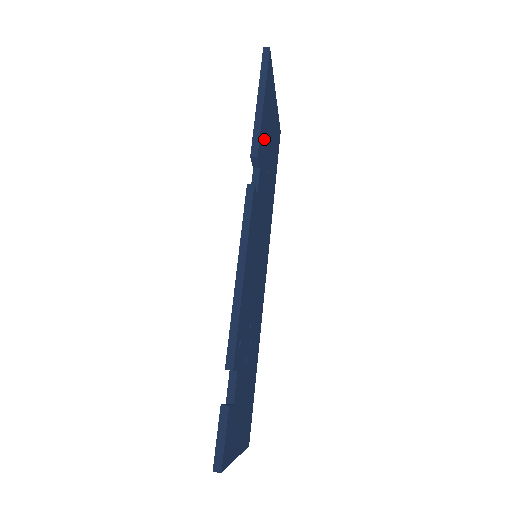
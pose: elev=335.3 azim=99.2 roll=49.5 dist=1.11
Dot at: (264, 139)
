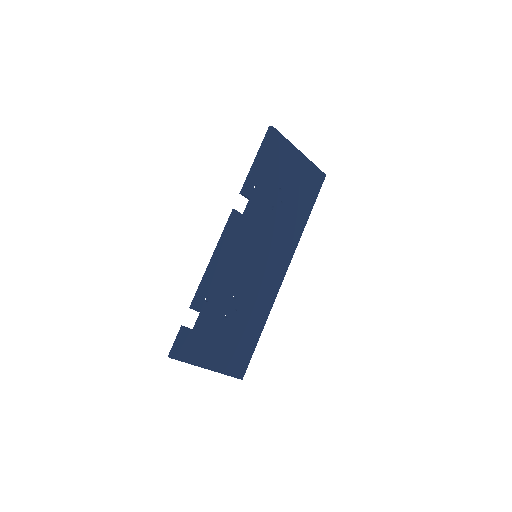
Dot at: (263, 182)
